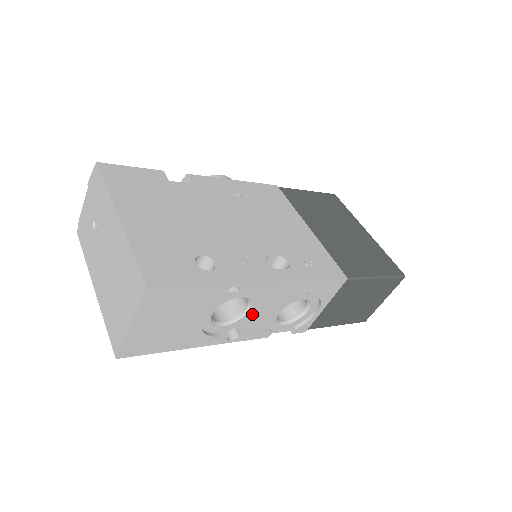
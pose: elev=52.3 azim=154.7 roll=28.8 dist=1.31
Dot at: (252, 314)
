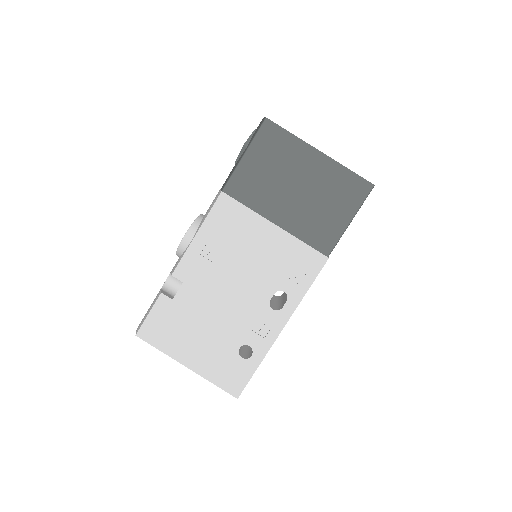
Dot at: occluded
